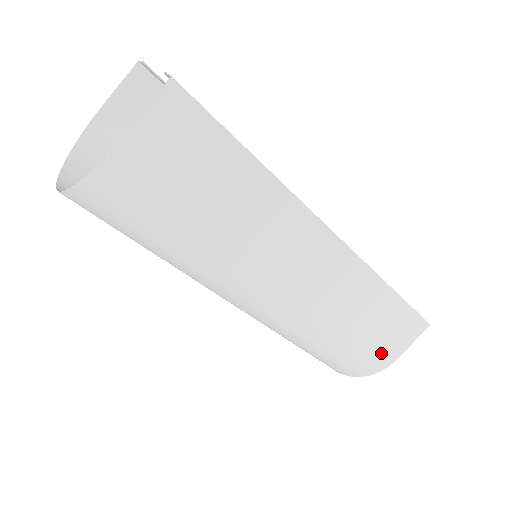
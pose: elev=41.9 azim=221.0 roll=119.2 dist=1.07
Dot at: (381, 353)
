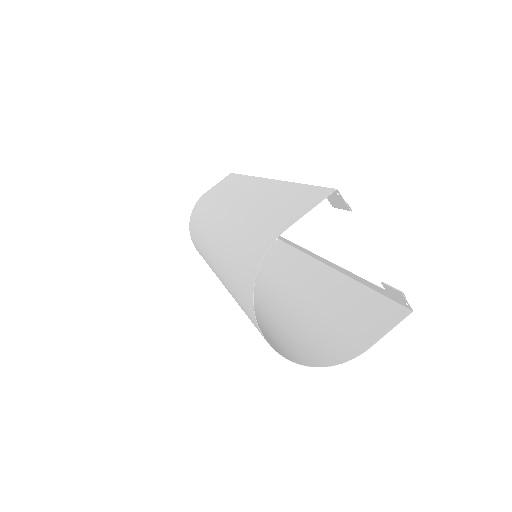
Dot at: occluded
